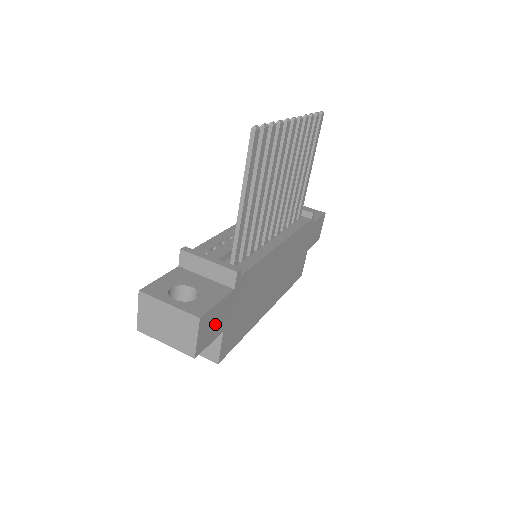
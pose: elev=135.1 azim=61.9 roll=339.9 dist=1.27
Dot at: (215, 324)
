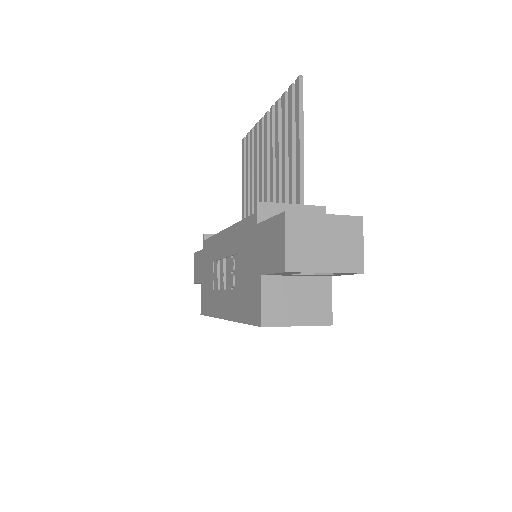
Dot at: occluded
